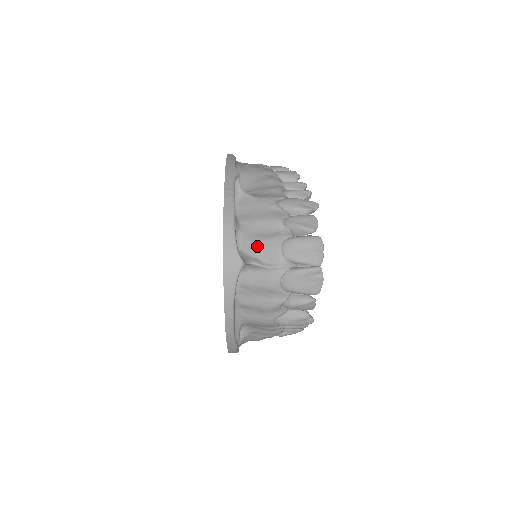
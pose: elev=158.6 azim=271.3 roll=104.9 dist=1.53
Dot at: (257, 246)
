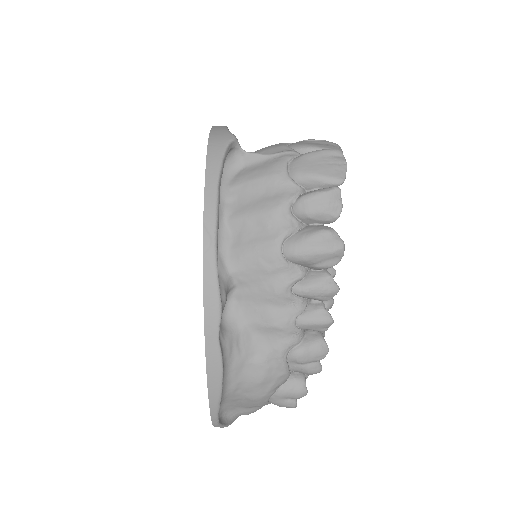
Dot at: (255, 151)
